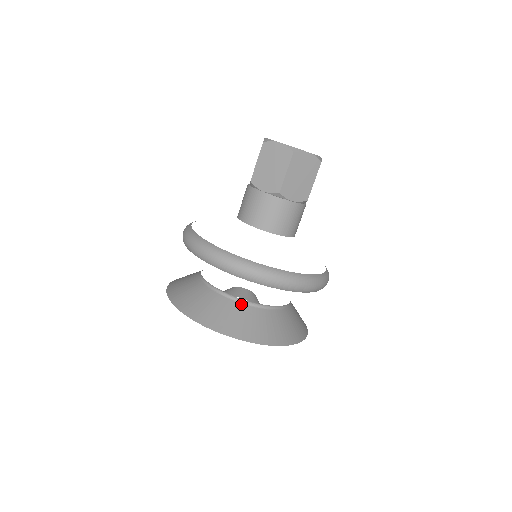
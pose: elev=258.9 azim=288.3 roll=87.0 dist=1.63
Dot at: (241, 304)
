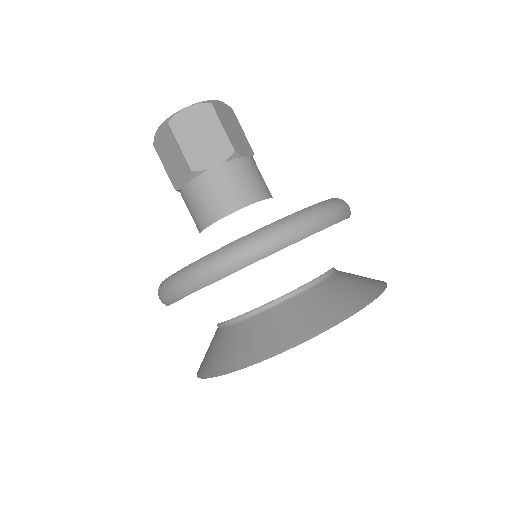
Dot at: (248, 320)
